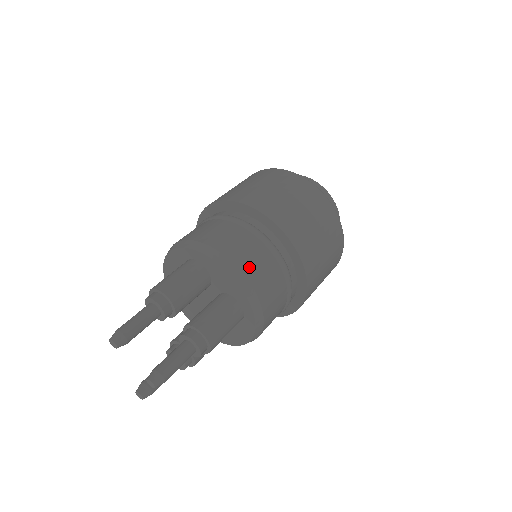
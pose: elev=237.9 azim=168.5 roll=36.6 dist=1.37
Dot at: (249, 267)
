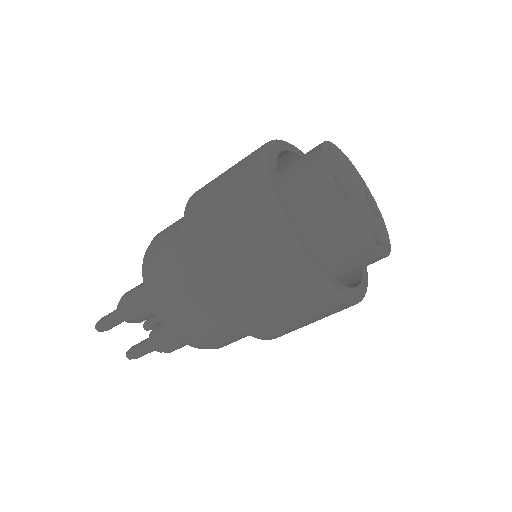
Dot at: (190, 333)
